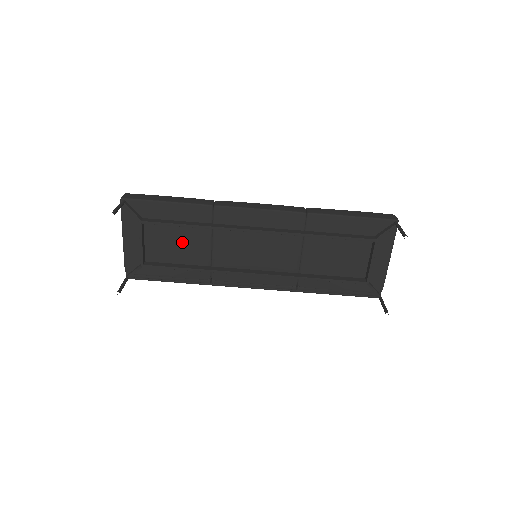
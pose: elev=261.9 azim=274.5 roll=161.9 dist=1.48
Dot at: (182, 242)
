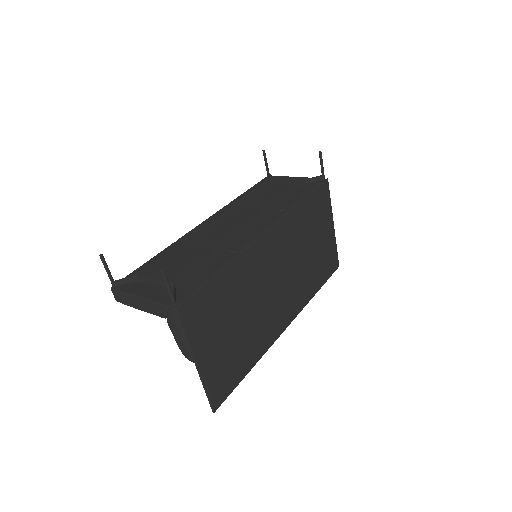
Dot at: (183, 262)
